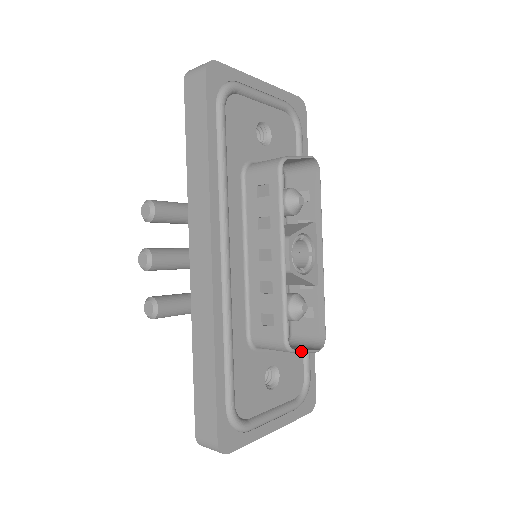
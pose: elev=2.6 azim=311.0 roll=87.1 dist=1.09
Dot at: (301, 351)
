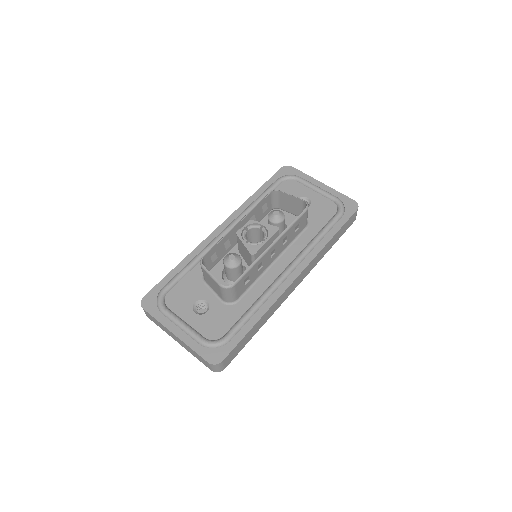
Dot at: (208, 271)
